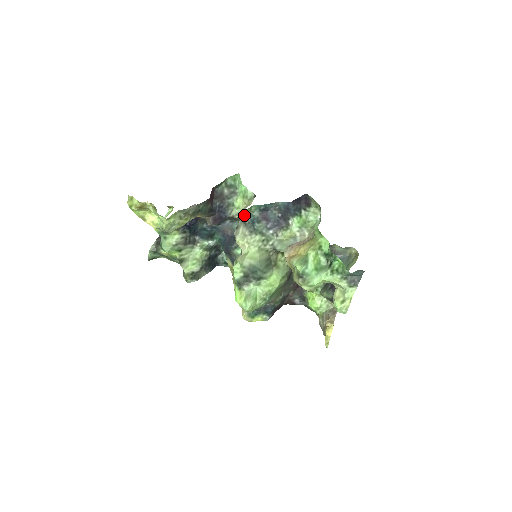
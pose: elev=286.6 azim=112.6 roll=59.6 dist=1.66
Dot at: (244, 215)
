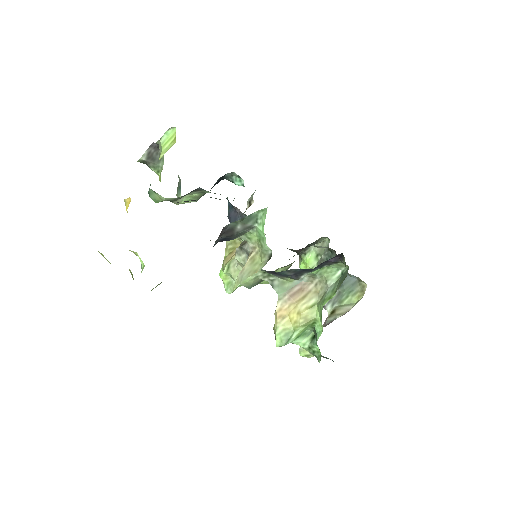
Dot at: occluded
